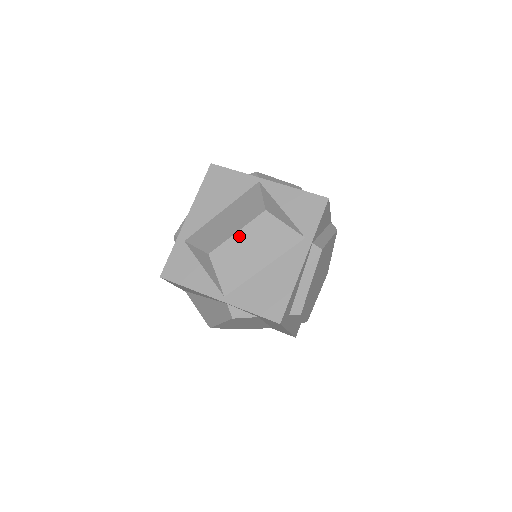
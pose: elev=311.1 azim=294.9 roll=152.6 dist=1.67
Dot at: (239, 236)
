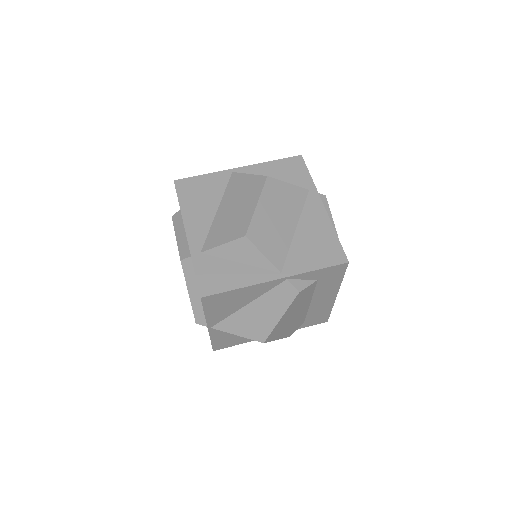
Dot at: (260, 208)
